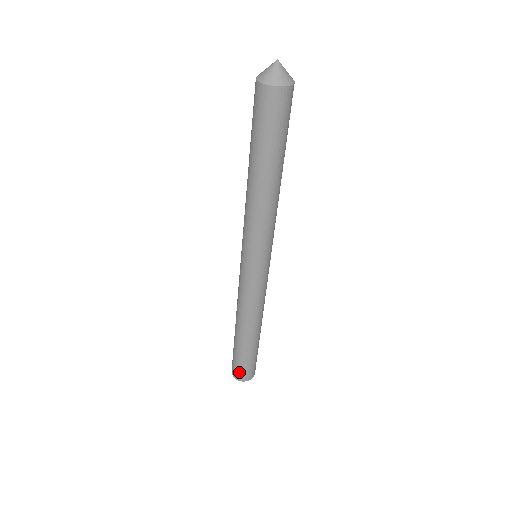
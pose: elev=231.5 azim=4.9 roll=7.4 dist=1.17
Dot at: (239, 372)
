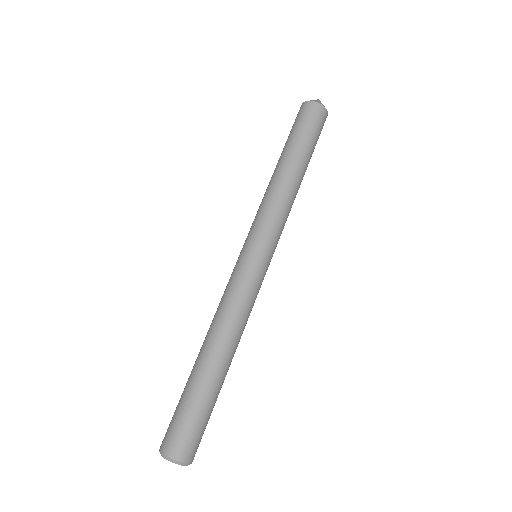
Dot at: (188, 441)
